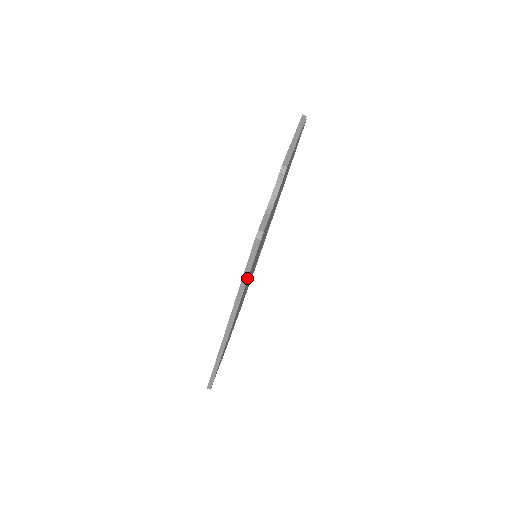
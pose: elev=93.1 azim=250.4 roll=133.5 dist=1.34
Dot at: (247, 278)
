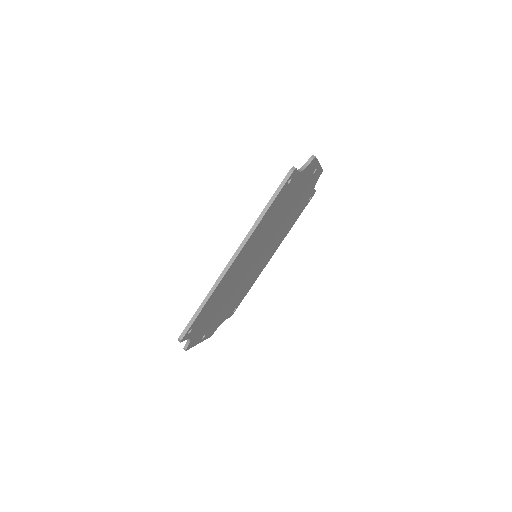
Dot at: (271, 205)
